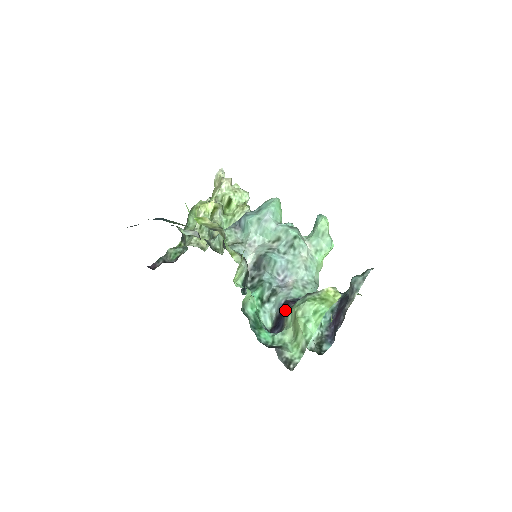
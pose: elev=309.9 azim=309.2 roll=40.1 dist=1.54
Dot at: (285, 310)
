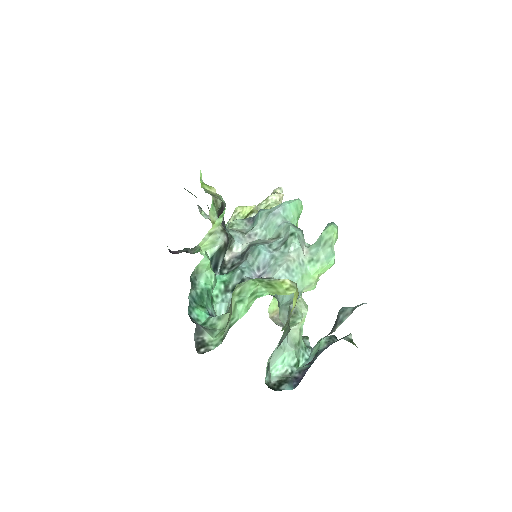
Dot at: occluded
